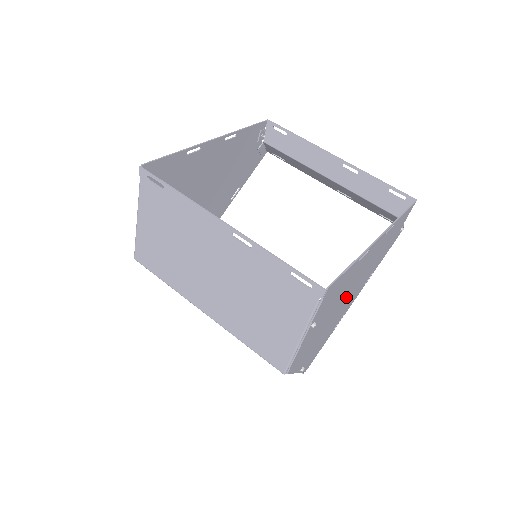
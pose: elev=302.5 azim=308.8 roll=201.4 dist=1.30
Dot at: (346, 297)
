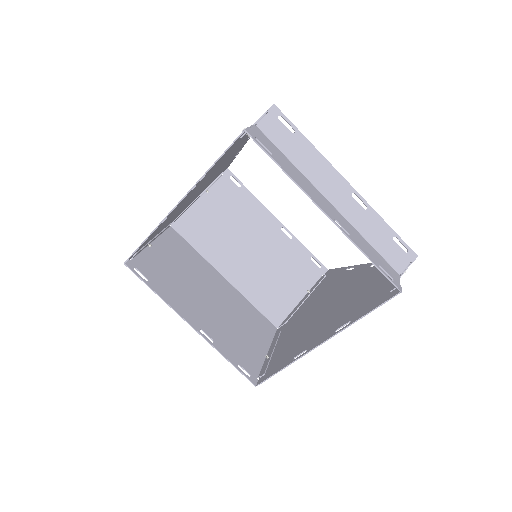
Dot at: (324, 310)
